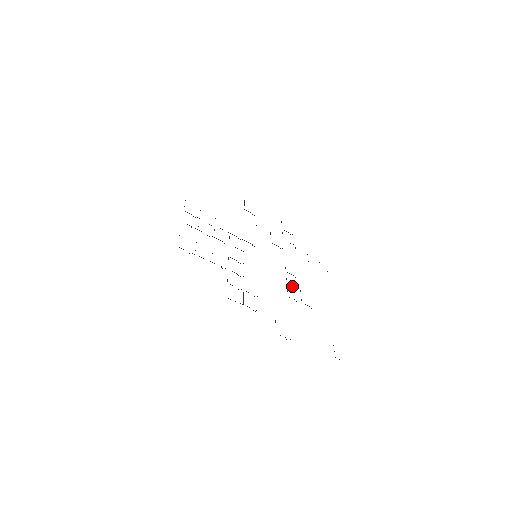
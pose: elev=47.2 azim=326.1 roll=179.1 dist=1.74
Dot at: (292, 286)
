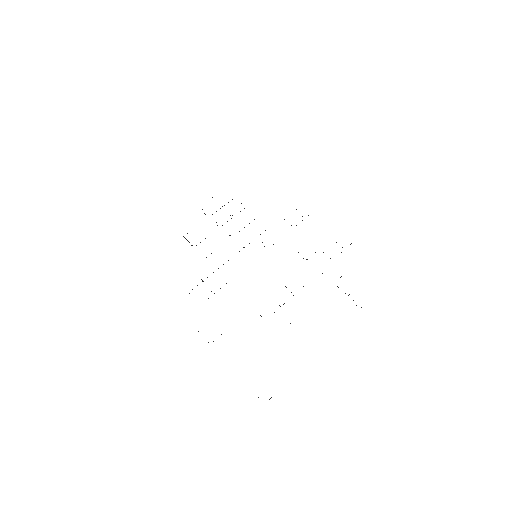
Dot at: occluded
